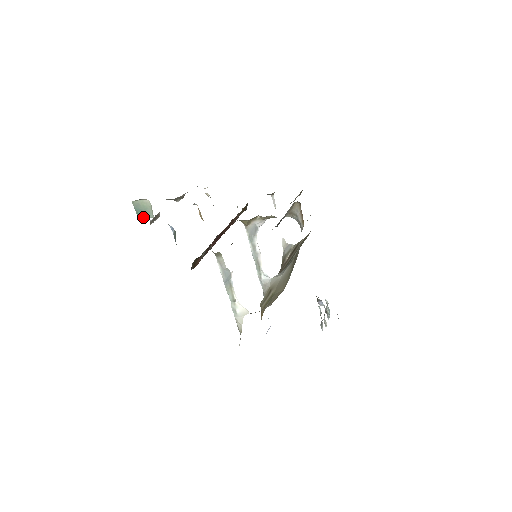
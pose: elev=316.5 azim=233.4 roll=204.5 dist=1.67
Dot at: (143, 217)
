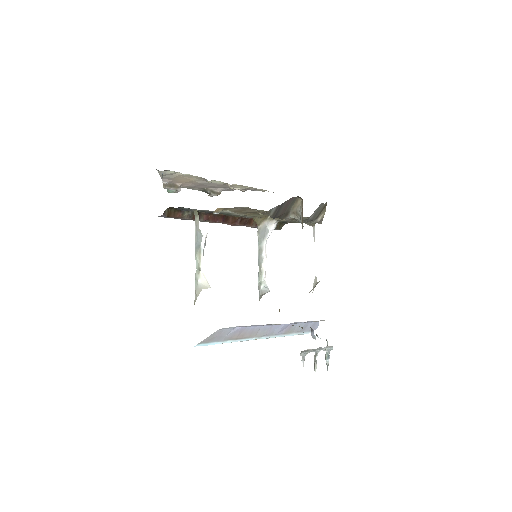
Dot at: (170, 191)
